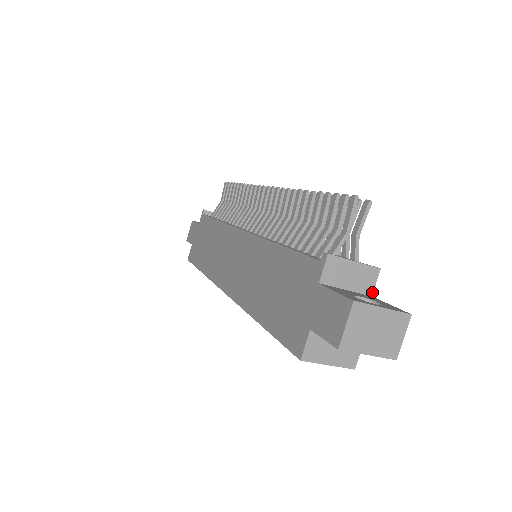
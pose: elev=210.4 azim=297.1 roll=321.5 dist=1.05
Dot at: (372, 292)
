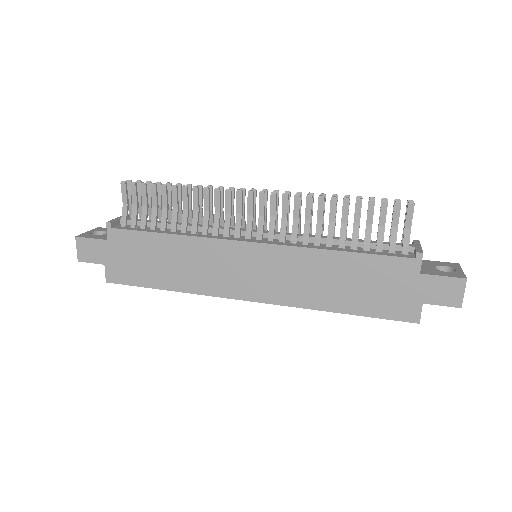
Dot at: occluded
